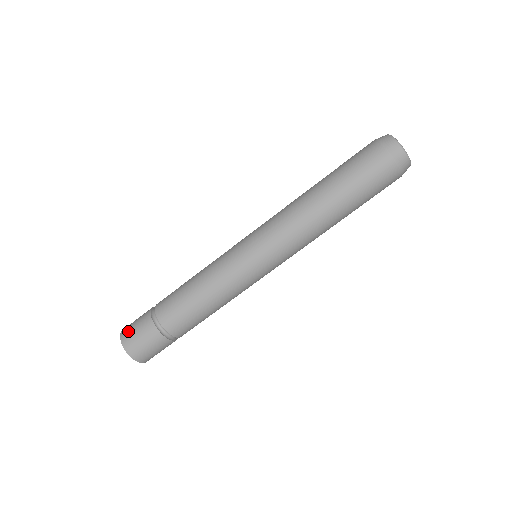
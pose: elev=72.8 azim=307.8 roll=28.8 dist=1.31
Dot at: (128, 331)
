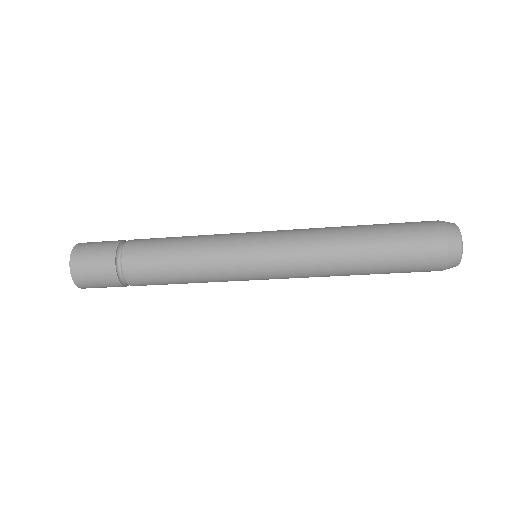
Dot at: (84, 277)
